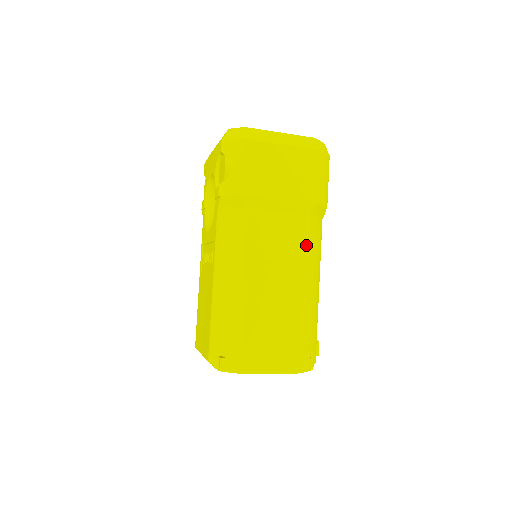
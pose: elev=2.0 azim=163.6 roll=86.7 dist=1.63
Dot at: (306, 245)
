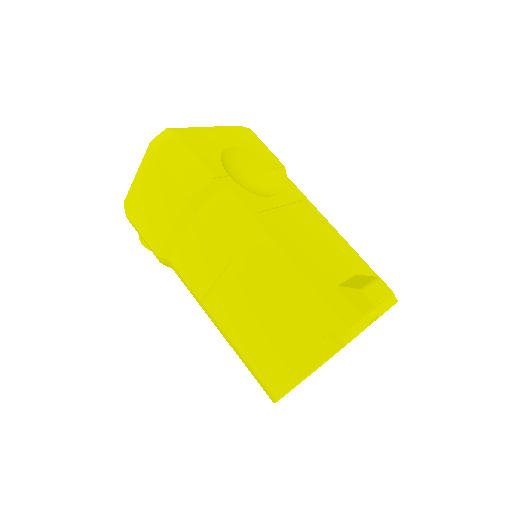
Dot at: (218, 240)
